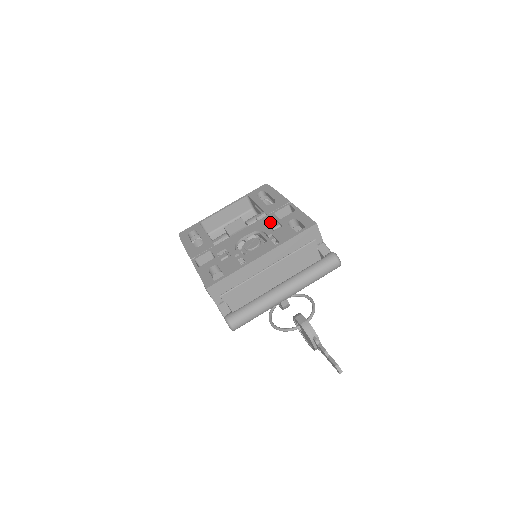
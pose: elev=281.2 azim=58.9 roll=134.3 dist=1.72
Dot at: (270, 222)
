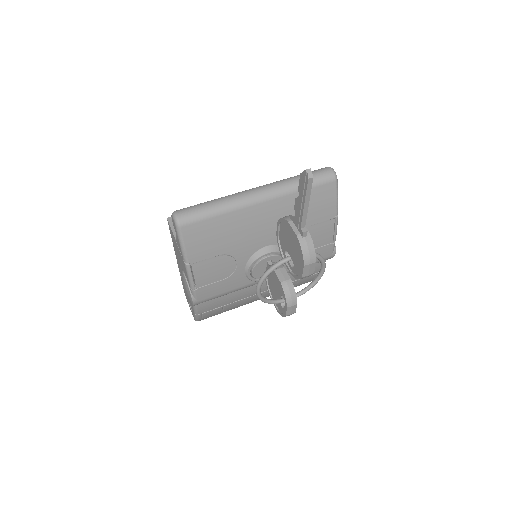
Dot at: occluded
